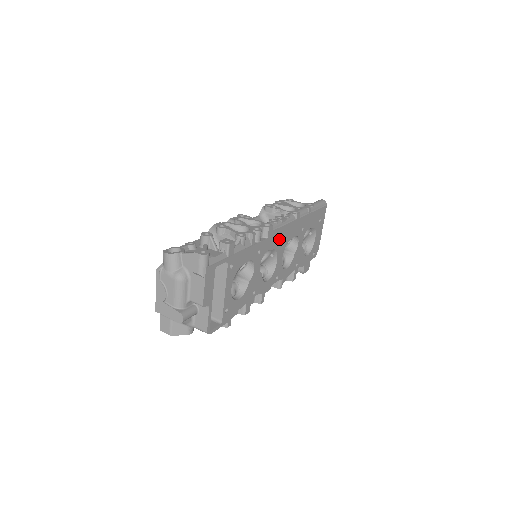
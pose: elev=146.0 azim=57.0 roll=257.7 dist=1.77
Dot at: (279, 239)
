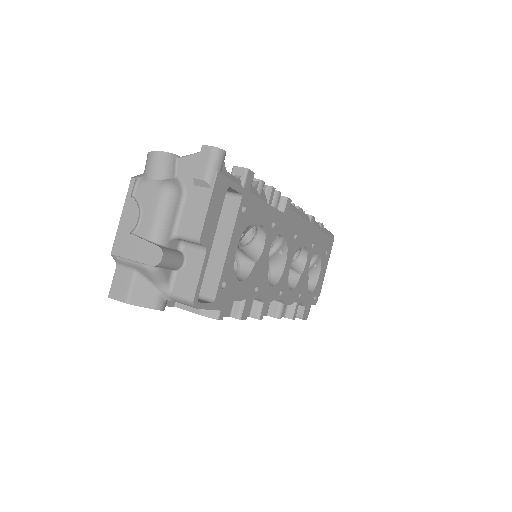
Dot at: (292, 231)
